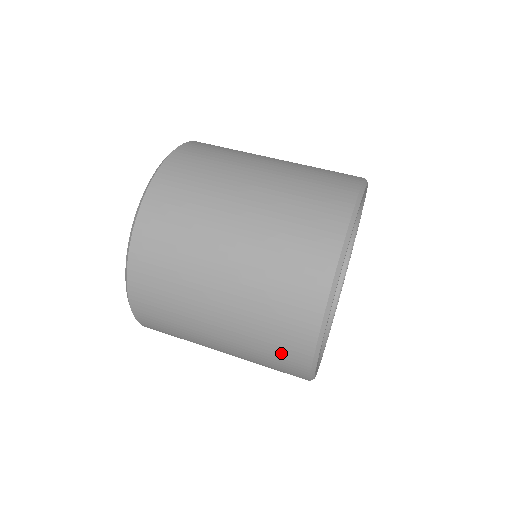
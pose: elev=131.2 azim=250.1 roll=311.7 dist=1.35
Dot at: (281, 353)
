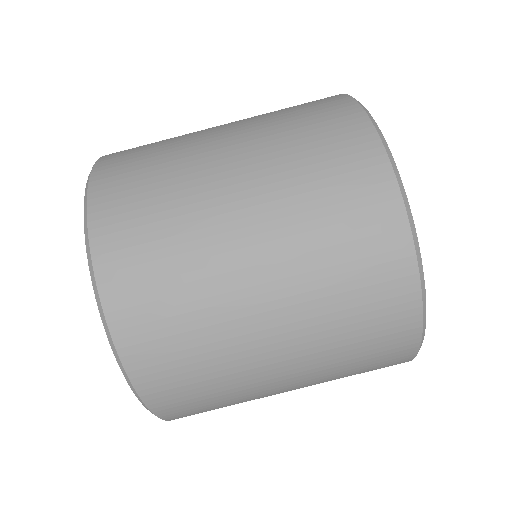
Dot at: (377, 355)
